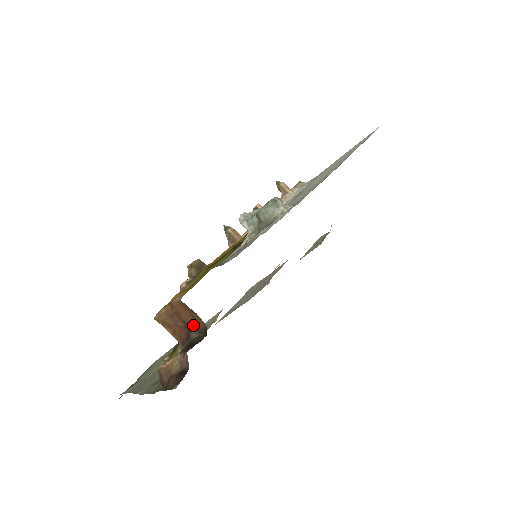
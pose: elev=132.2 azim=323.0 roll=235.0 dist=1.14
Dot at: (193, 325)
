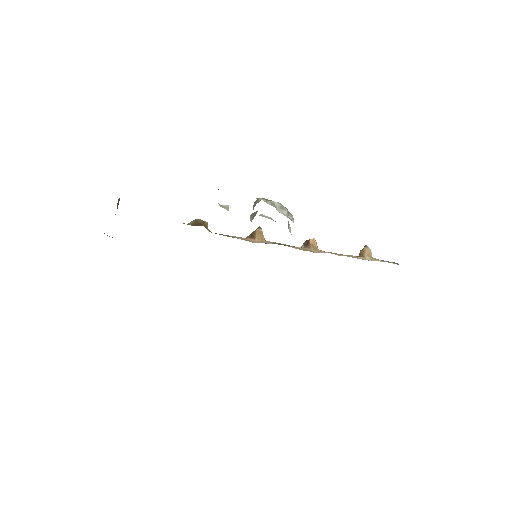
Dot at: occluded
